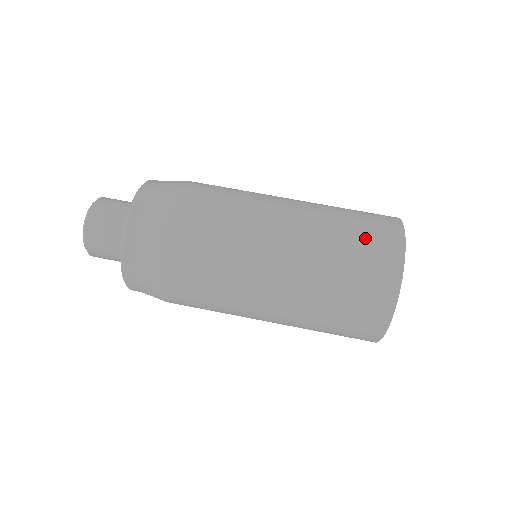
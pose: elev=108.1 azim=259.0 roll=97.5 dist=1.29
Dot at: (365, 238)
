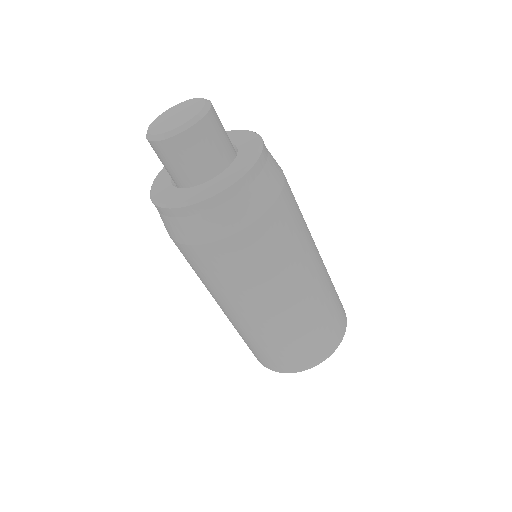
Dot at: (303, 349)
